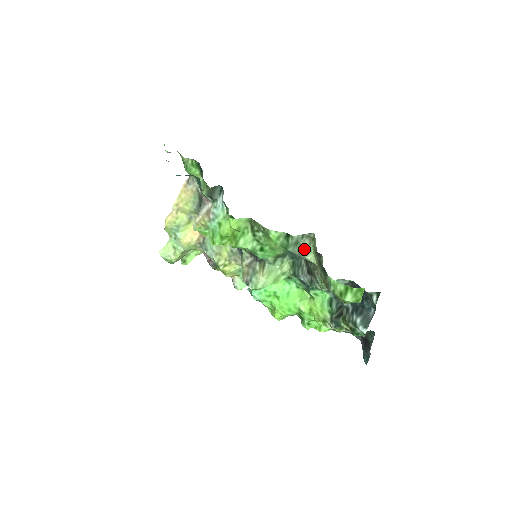
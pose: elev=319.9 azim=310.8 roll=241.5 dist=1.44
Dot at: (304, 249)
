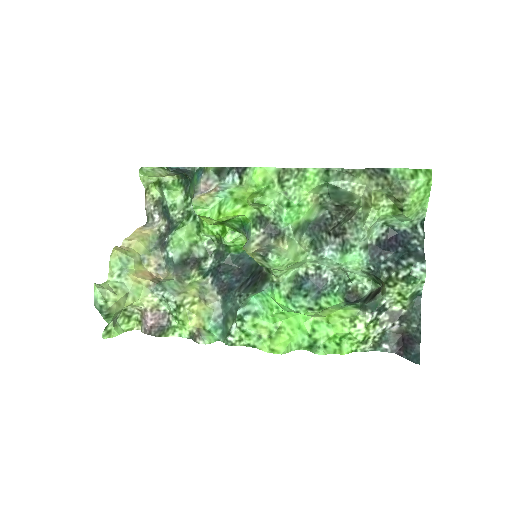
Dot at: (348, 177)
